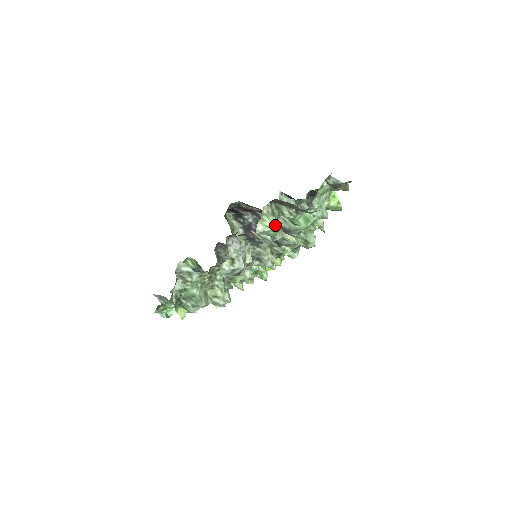
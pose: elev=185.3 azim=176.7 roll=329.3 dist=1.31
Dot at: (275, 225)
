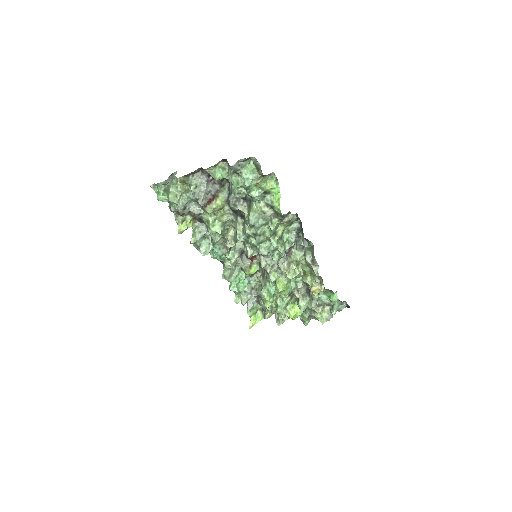
Dot at: (219, 173)
